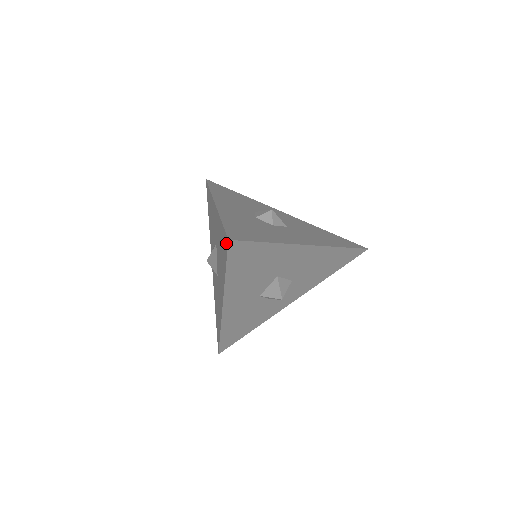
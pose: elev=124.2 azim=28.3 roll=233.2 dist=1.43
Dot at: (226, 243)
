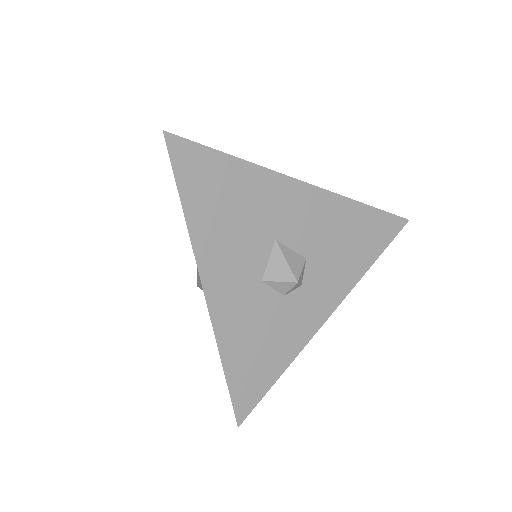
Dot at: occluded
